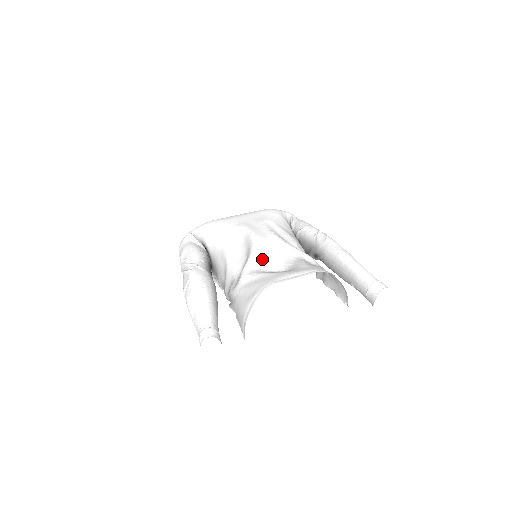
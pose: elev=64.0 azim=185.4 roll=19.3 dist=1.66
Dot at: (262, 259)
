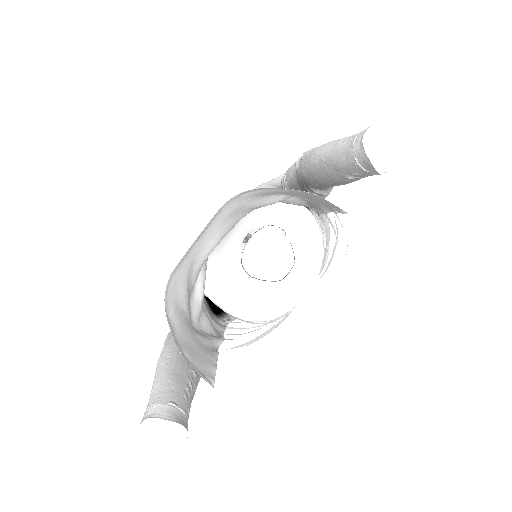
Dot at: occluded
